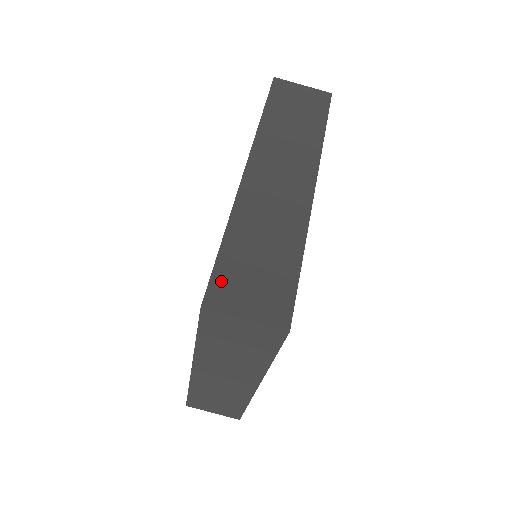
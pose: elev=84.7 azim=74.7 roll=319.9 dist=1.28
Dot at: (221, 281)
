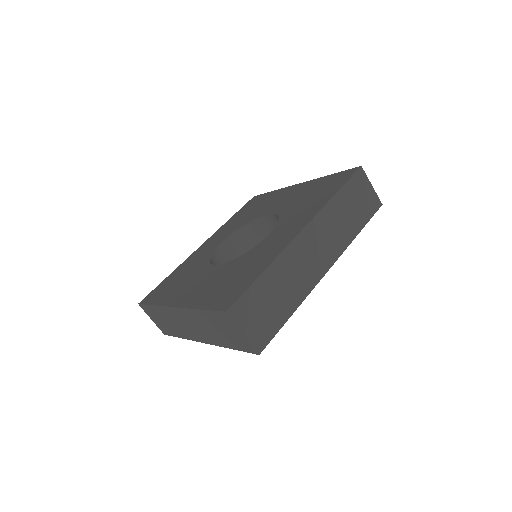
Dot at: (245, 301)
